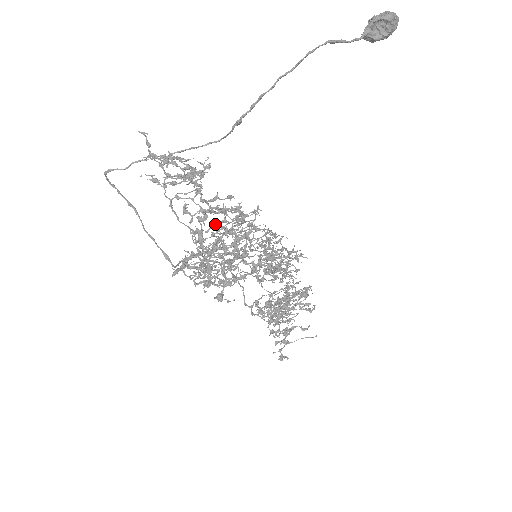
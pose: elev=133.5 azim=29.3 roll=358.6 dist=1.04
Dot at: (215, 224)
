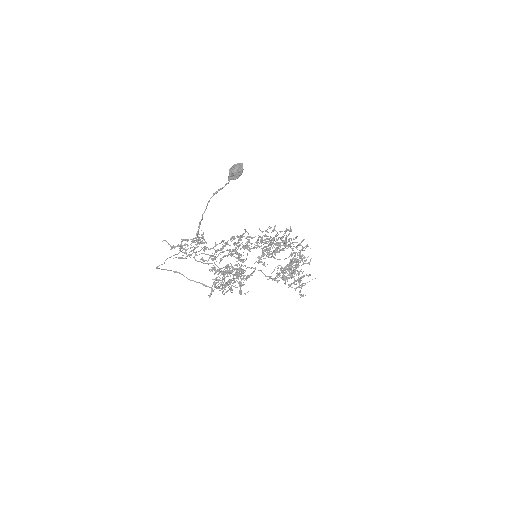
Dot at: (221, 259)
